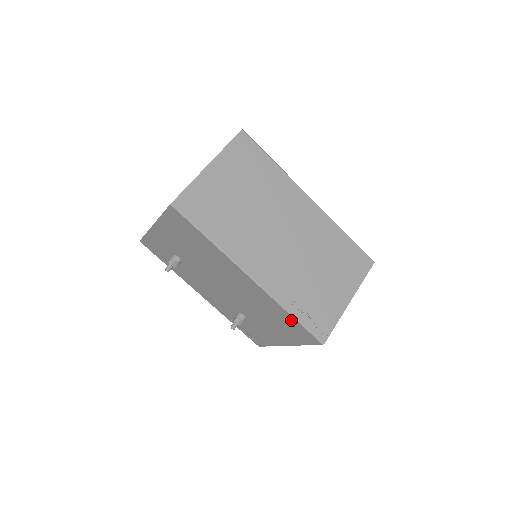
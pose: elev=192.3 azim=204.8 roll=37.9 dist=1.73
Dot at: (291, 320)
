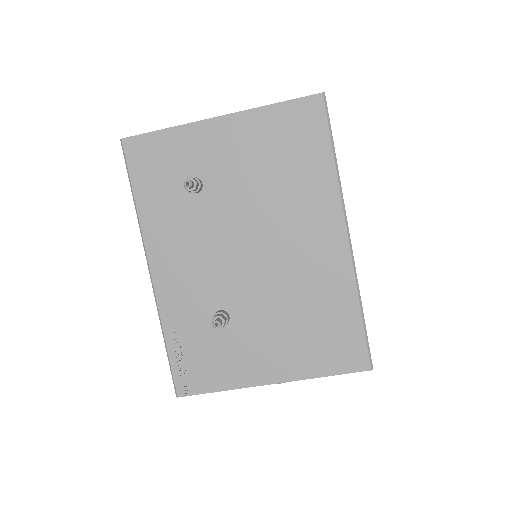
Dot at: (350, 321)
